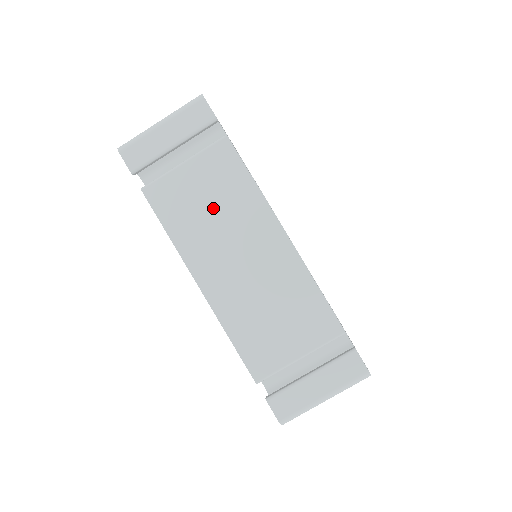
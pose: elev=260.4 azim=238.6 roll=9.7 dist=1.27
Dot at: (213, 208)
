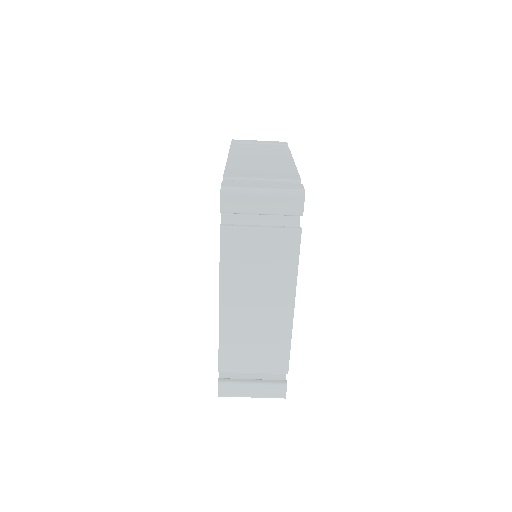
Dot at: (260, 268)
